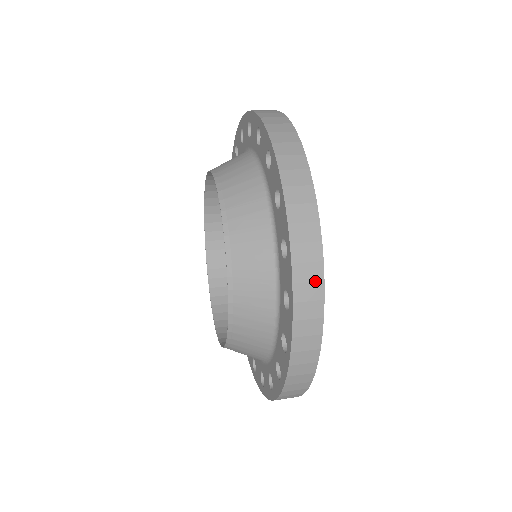
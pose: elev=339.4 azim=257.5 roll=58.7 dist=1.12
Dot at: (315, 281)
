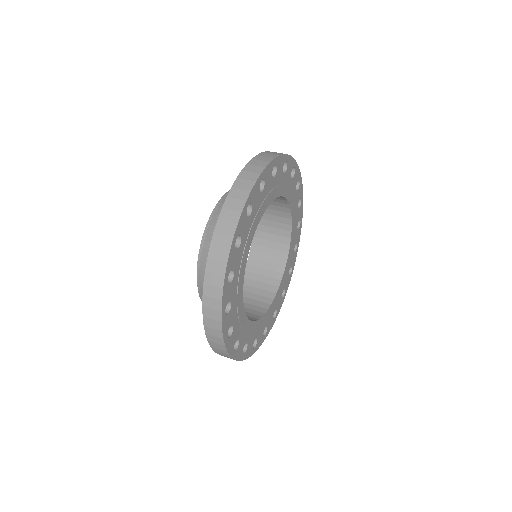
Dot at: (221, 261)
